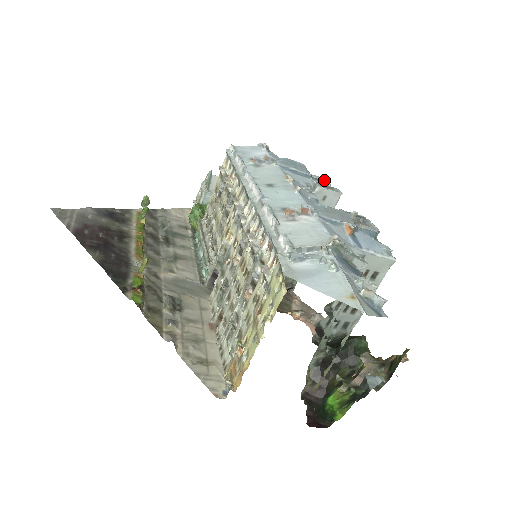
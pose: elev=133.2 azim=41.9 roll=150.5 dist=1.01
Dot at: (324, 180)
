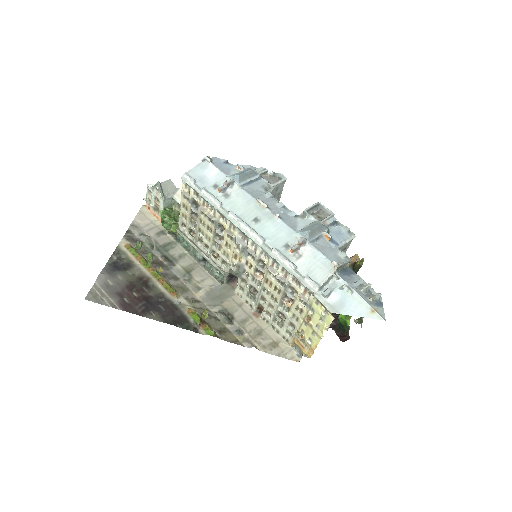
Dot at: (269, 173)
